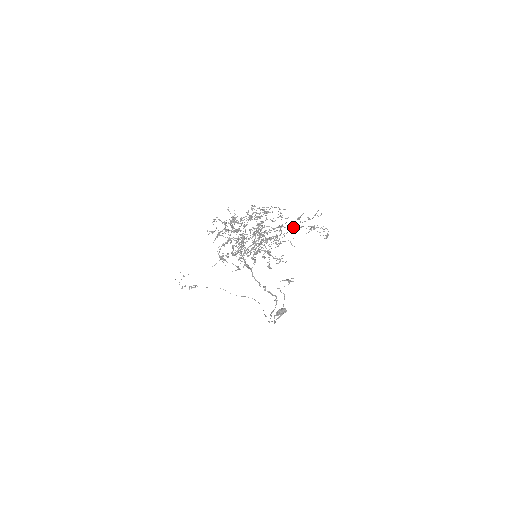
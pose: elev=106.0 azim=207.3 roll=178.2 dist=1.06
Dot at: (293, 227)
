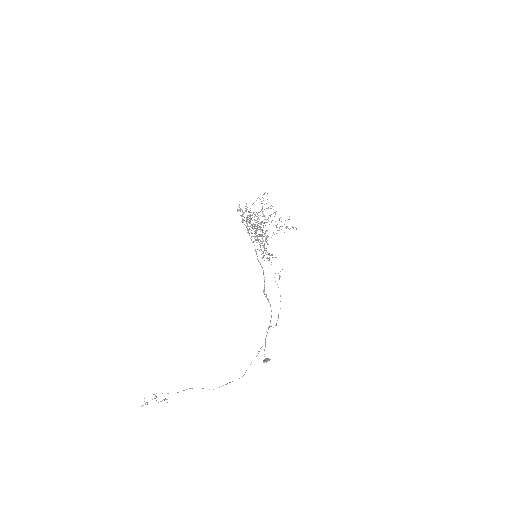
Dot at: (279, 218)
